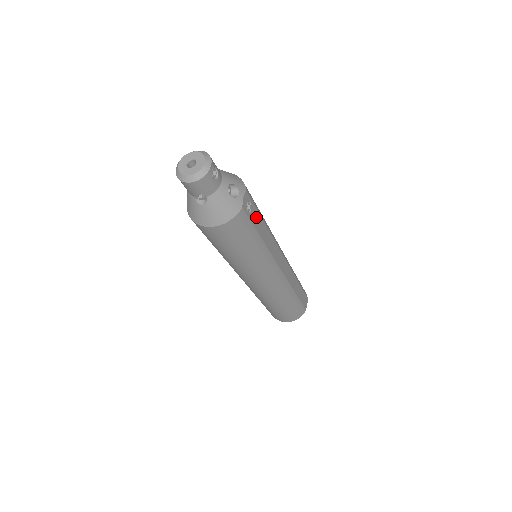
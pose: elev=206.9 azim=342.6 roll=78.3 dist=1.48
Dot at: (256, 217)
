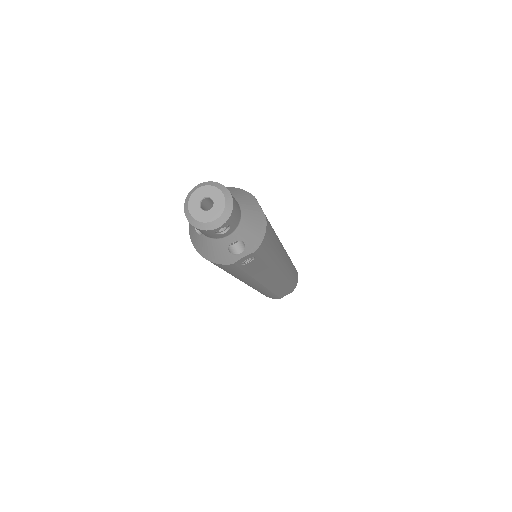
Dot at: (255, 264)
